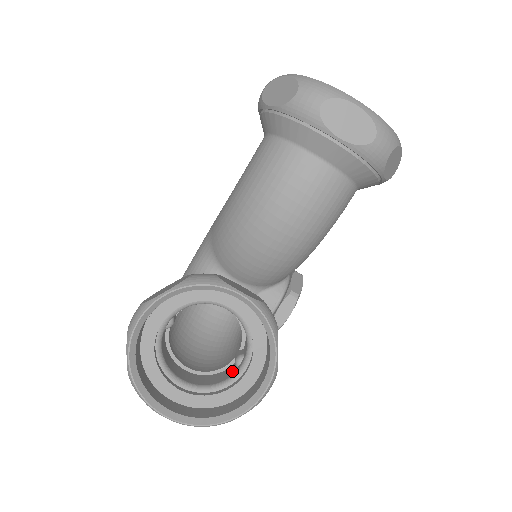
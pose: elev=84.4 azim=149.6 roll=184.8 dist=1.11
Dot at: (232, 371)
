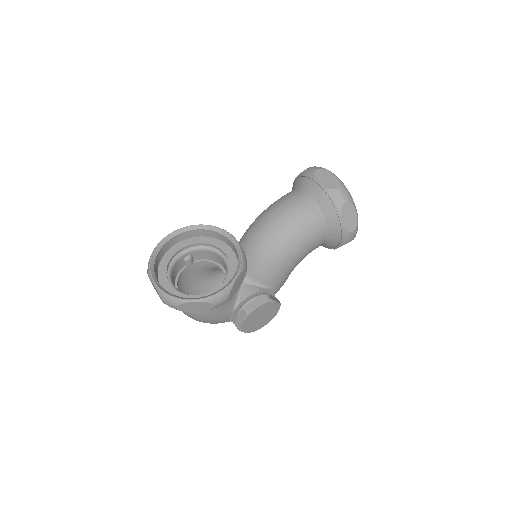
Dot at: occluded
